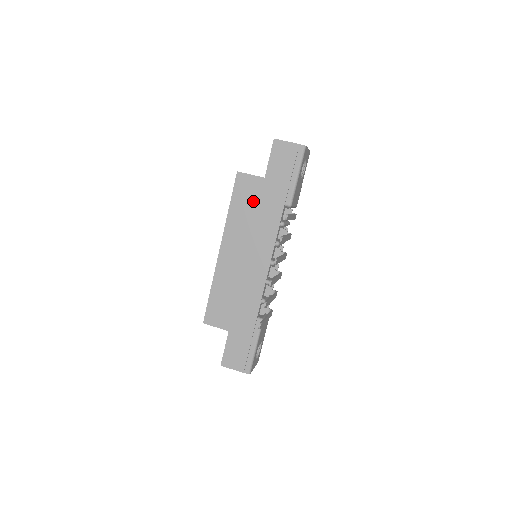
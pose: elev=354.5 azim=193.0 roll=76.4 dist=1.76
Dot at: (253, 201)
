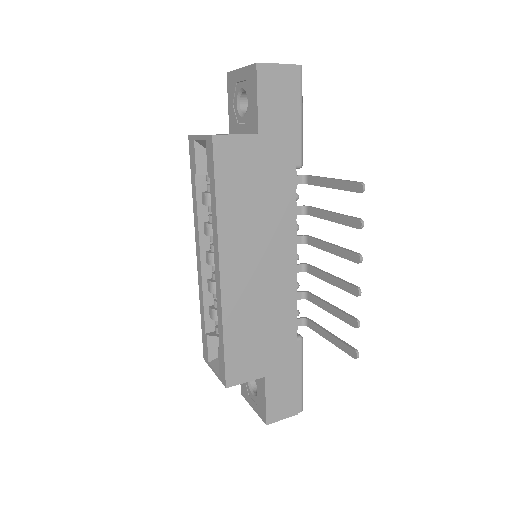
Dot at: (250, 177)
